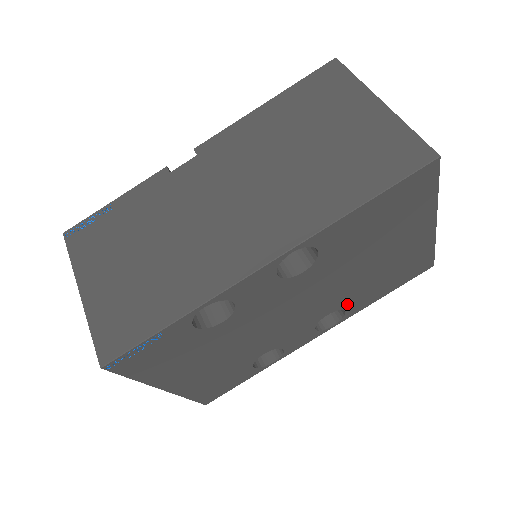
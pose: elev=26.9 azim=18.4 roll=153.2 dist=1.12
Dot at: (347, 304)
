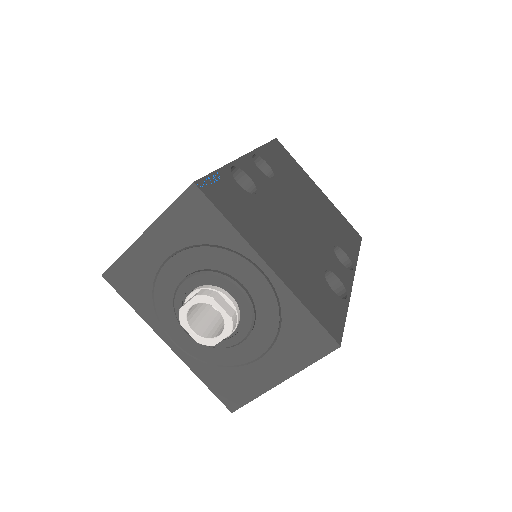
Dot at: (337, 243)
